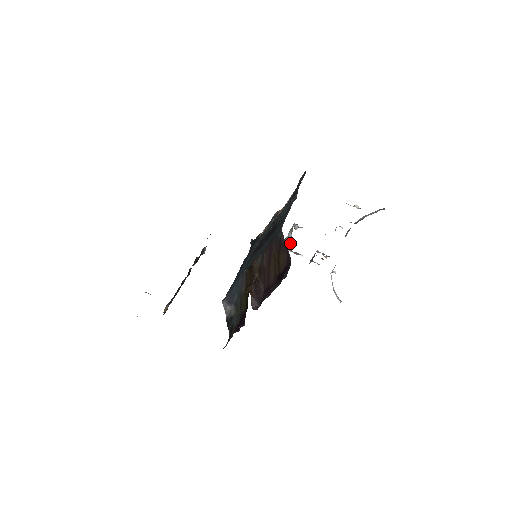
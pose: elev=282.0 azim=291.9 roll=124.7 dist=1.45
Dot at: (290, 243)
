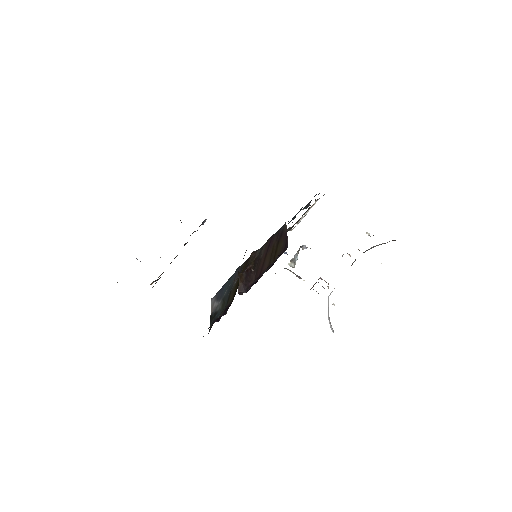
Dot at: (294, 264)
